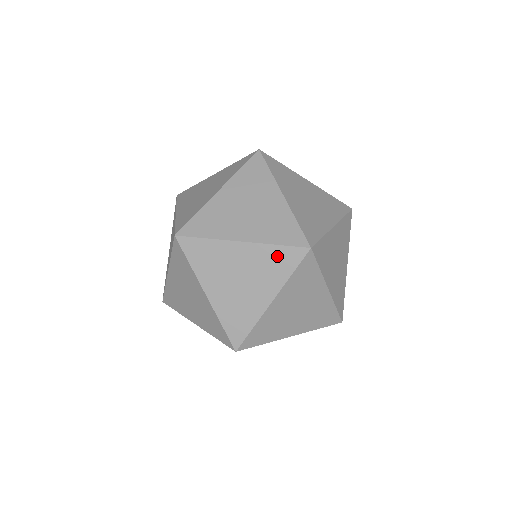
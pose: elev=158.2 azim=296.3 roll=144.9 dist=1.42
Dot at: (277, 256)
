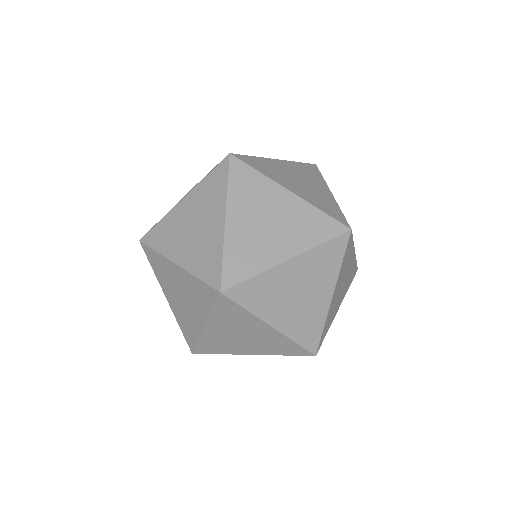
Dot at: (199, 288)
